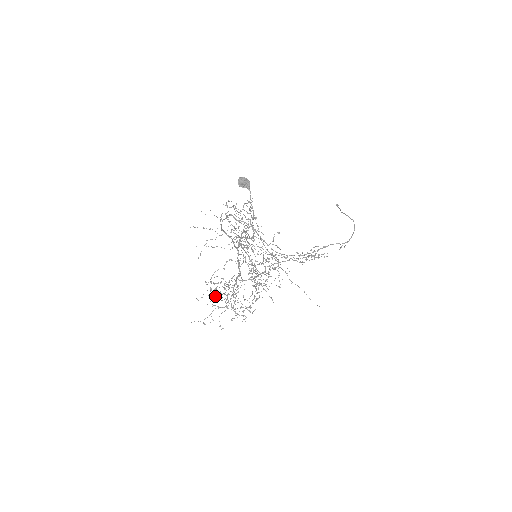
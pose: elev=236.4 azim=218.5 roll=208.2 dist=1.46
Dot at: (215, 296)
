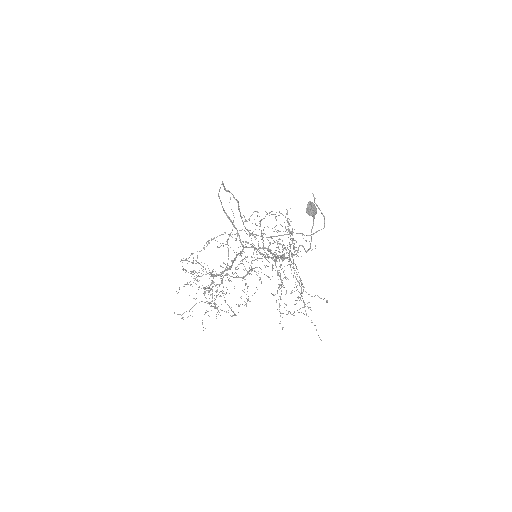
Dot at: occluded
